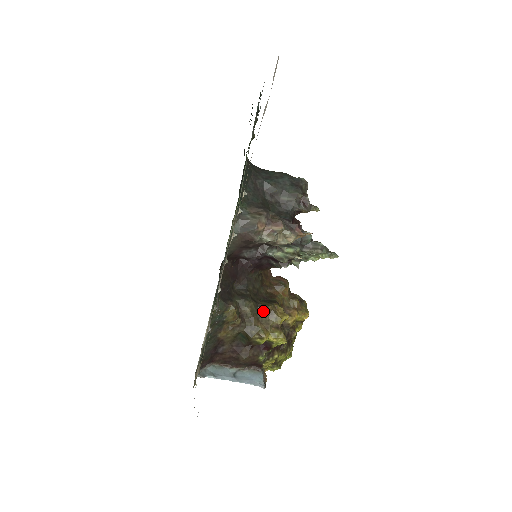
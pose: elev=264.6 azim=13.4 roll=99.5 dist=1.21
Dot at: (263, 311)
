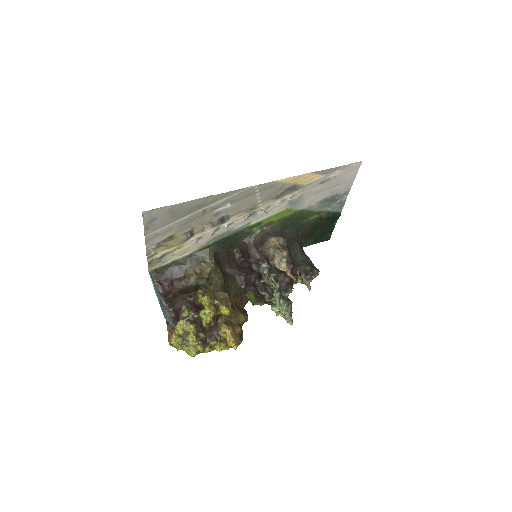
Dot at: (222, 291)
